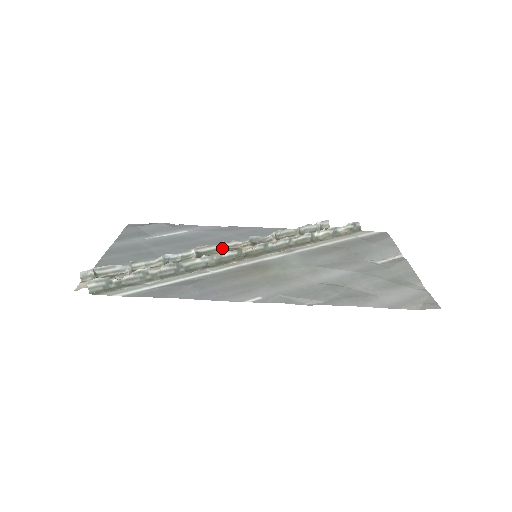
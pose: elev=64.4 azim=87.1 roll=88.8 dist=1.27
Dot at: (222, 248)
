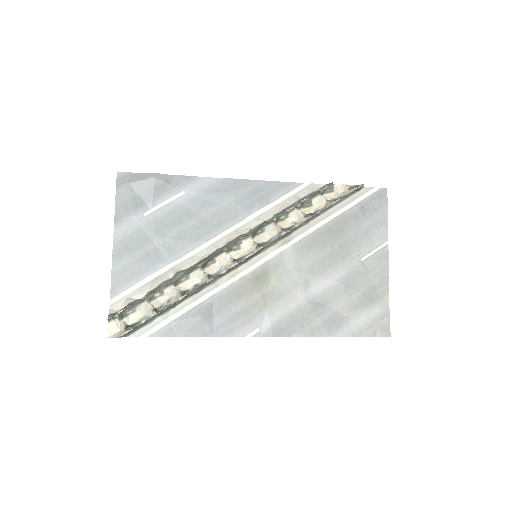
Dot at: (225, 251)
